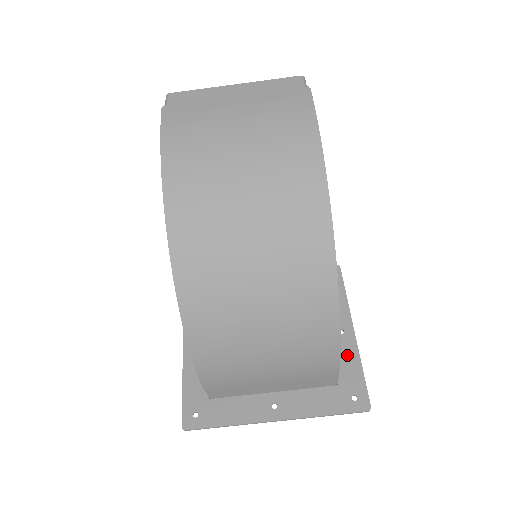
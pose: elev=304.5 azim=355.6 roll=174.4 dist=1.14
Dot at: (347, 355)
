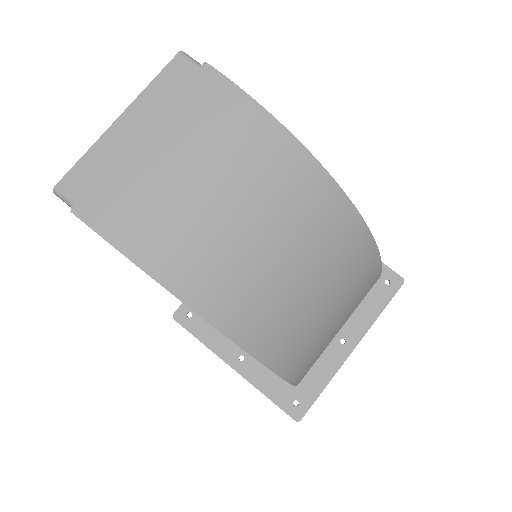
Dot at: occluded
